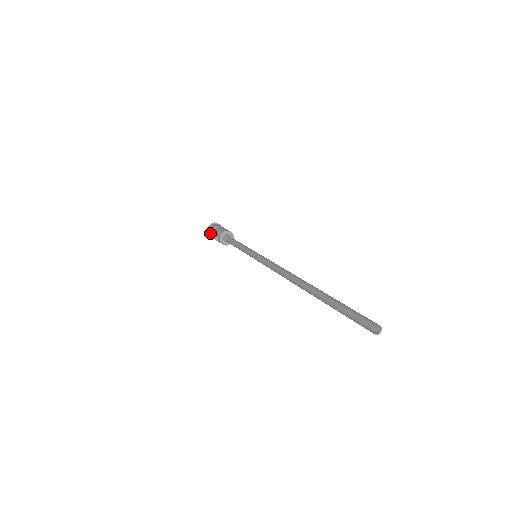
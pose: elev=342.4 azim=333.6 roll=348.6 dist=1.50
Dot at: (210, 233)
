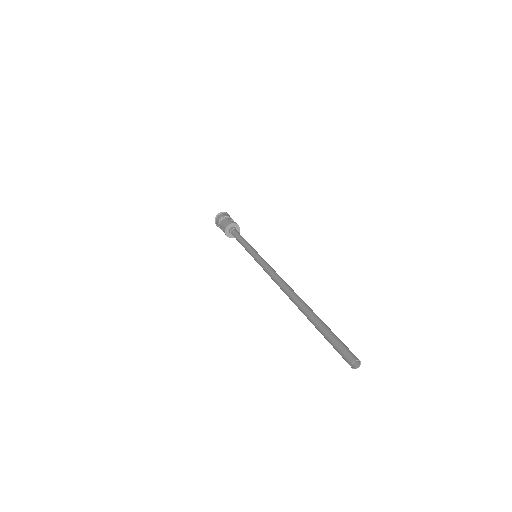
Dot at: occluded
